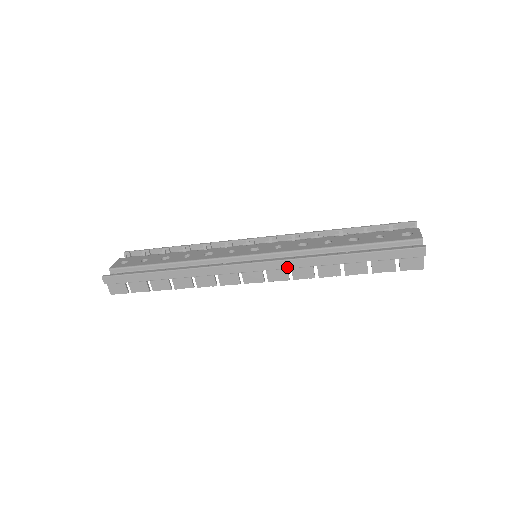
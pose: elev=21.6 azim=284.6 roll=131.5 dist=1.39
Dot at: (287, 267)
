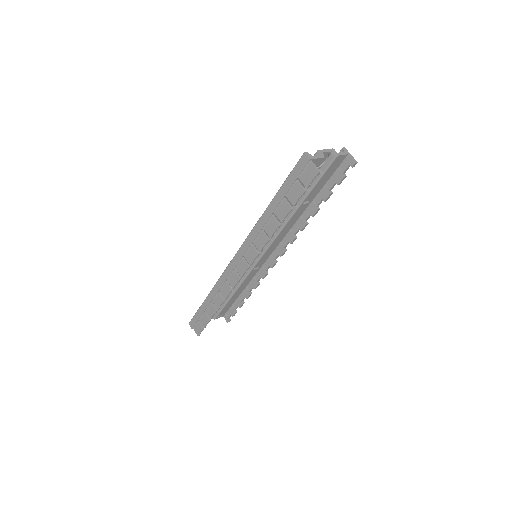
Dot at: (250, 243)
